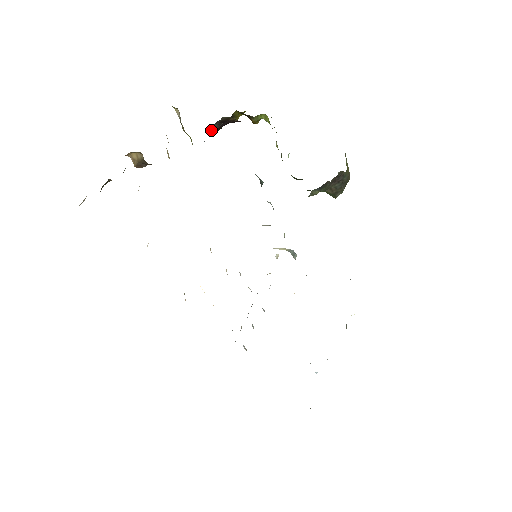
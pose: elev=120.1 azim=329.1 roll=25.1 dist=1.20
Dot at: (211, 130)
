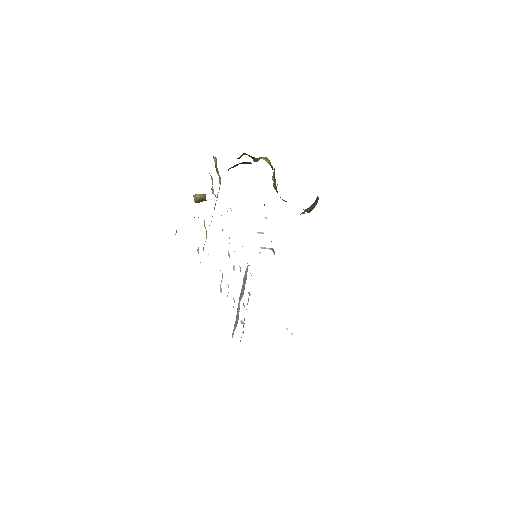
Dot at: (229, 168)
